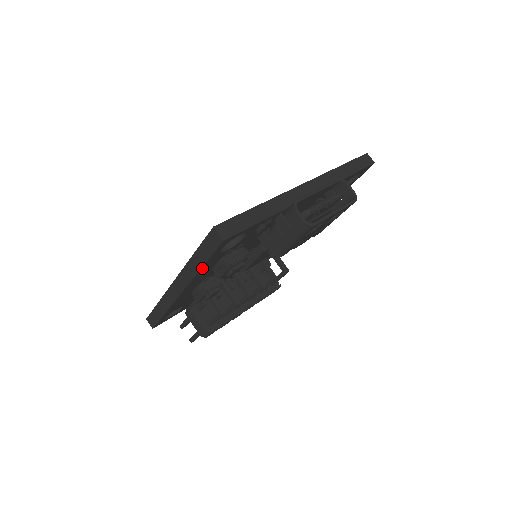
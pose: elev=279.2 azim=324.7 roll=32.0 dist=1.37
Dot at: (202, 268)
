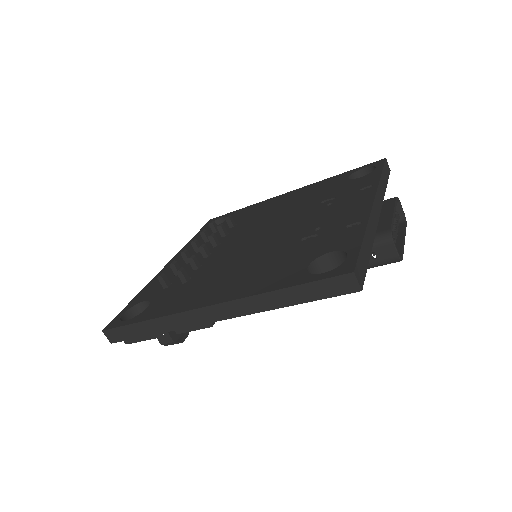
Dot at: (285, 305)
